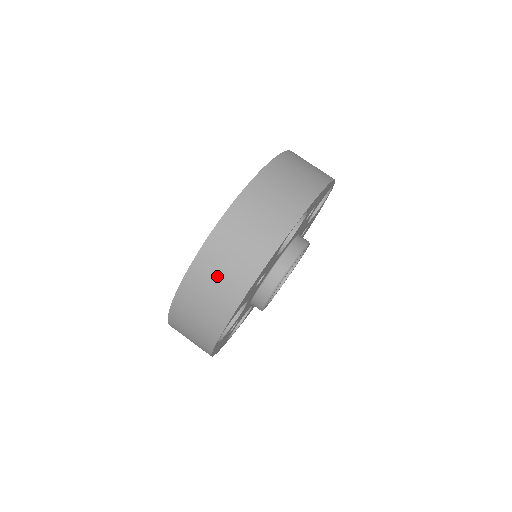
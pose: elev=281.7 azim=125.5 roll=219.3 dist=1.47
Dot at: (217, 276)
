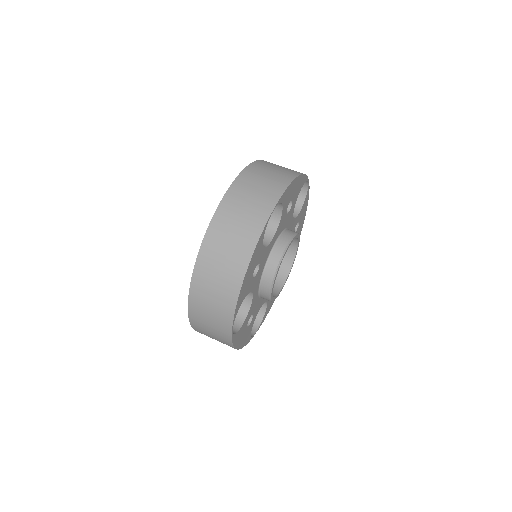
Dot at: (216, 274)
